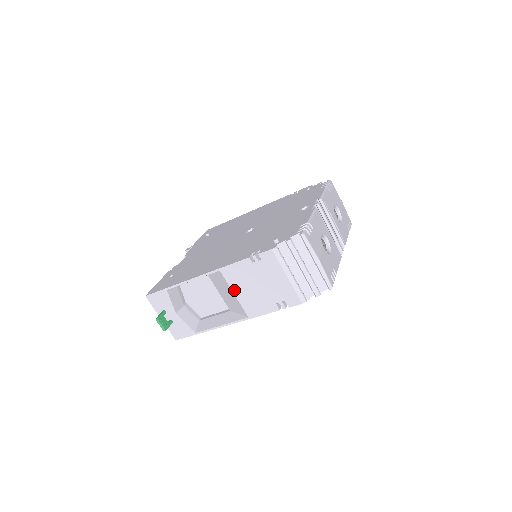
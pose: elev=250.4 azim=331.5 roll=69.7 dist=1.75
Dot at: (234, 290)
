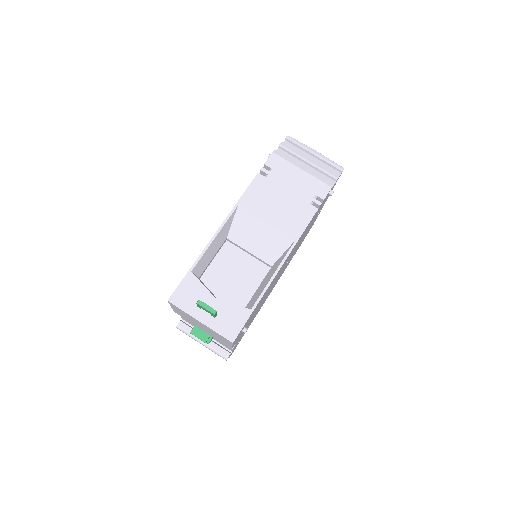
Dot at: (263, 218)
